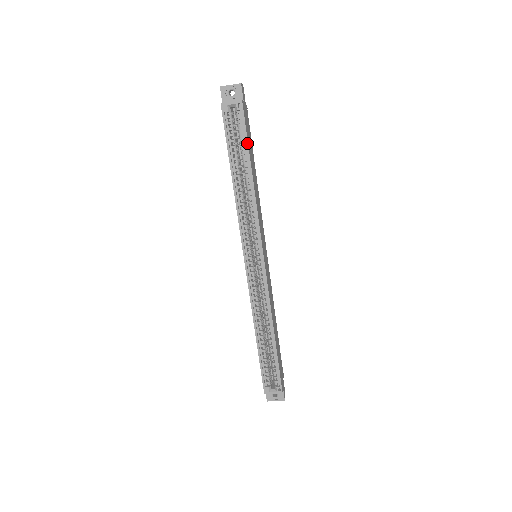
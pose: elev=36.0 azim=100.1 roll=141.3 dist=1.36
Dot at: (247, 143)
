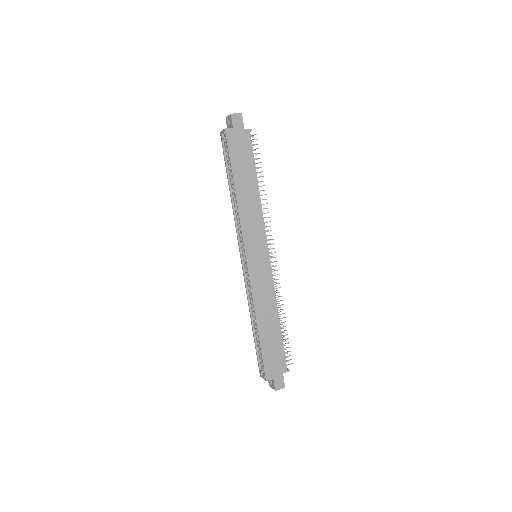
Dot at: (230, 162)
